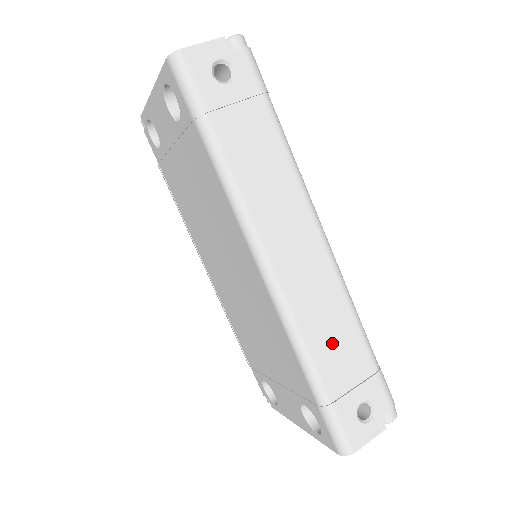
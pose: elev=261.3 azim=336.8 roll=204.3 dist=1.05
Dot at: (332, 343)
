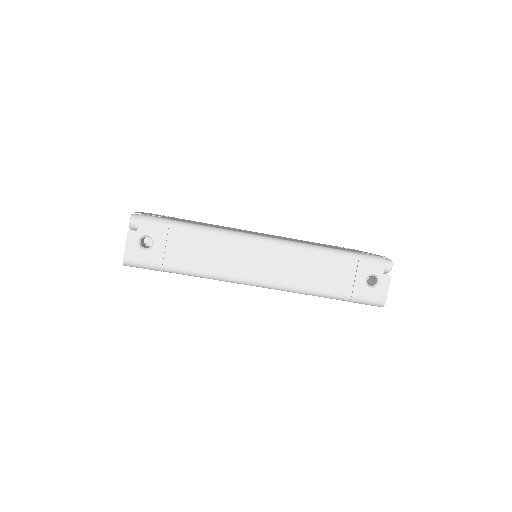
Dot at: (323, 275)
